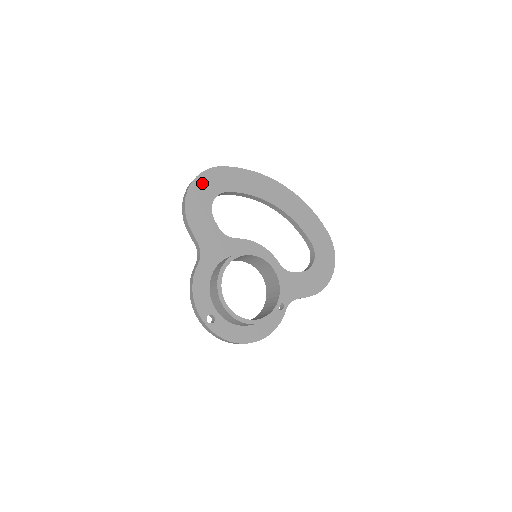
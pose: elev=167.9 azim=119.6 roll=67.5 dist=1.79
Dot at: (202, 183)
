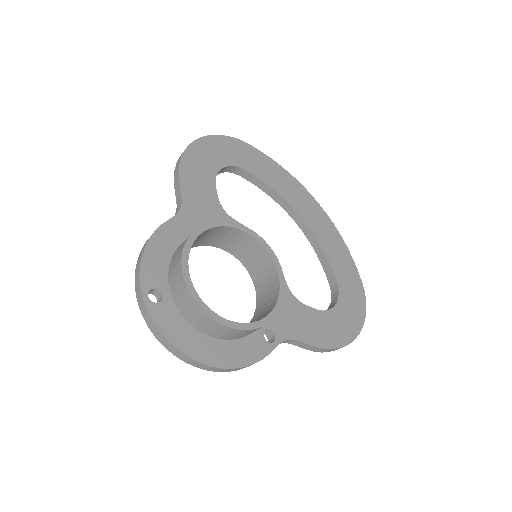
Dot at: (217, 144)
